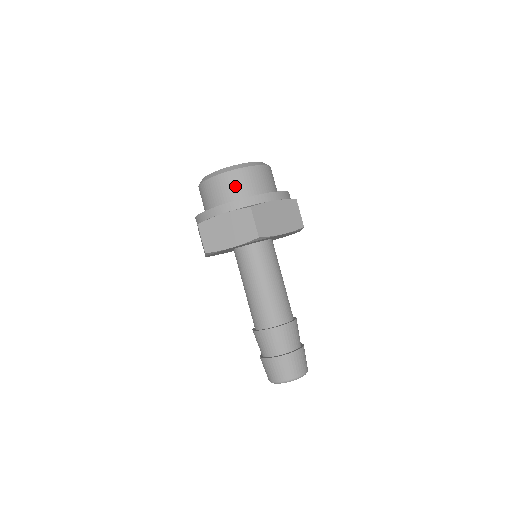
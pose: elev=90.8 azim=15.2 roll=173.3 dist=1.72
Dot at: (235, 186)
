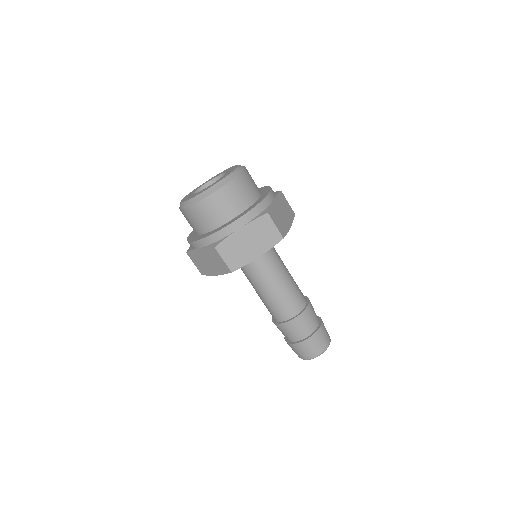
Dot at: (237, 197)
